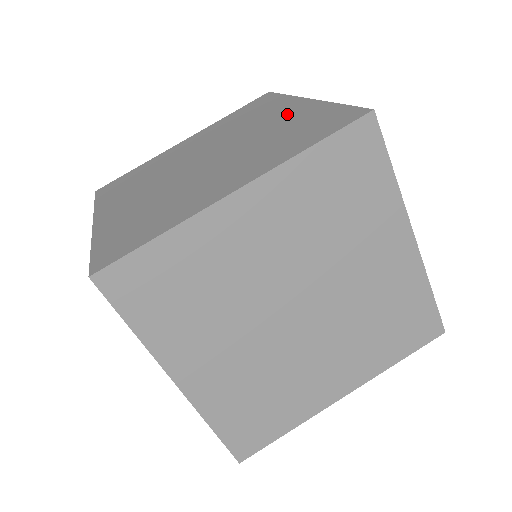
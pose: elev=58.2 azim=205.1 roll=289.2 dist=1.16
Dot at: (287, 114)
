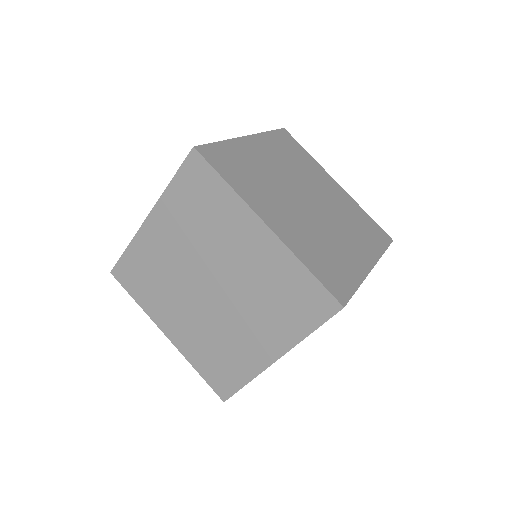
Dot at: occluded
